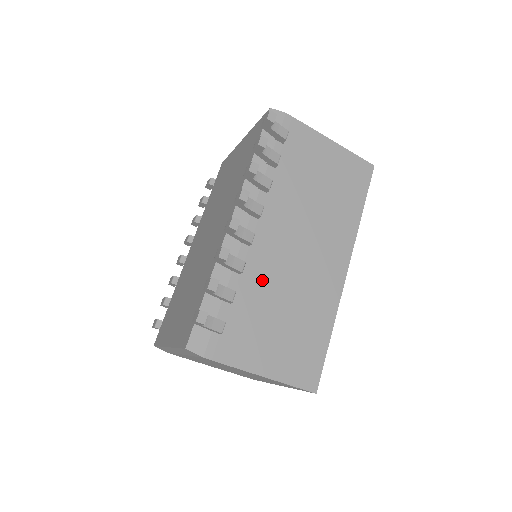
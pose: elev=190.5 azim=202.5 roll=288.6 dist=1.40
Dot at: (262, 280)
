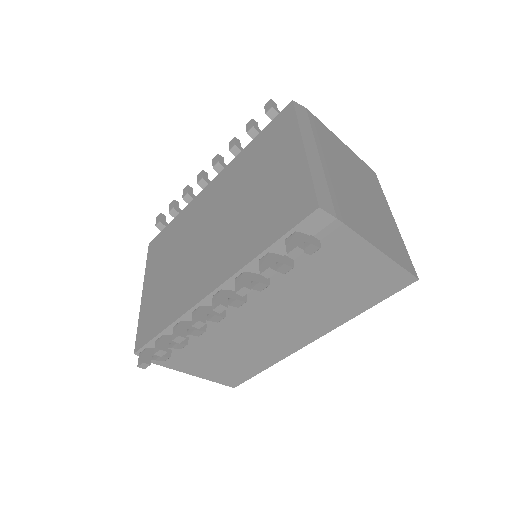
Dot at: (220, 335)
